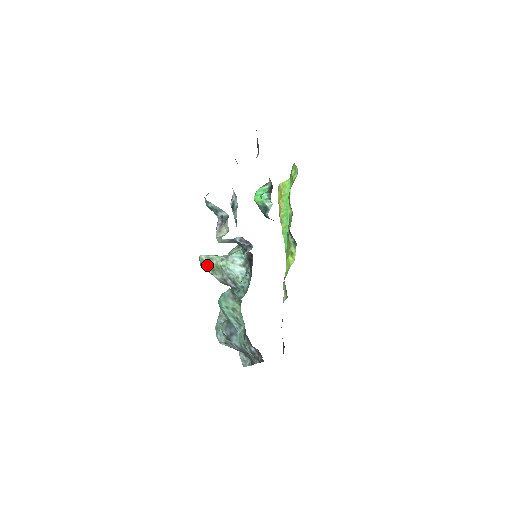
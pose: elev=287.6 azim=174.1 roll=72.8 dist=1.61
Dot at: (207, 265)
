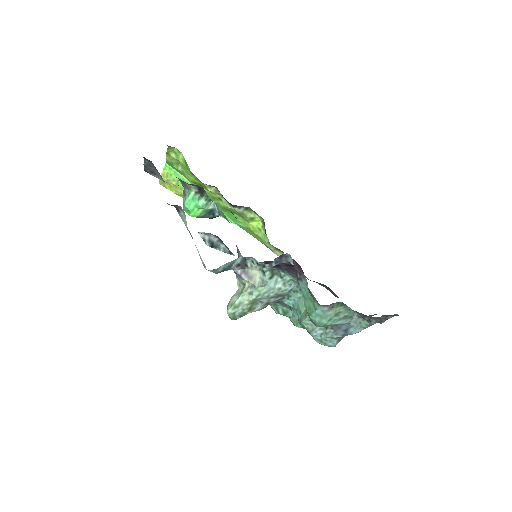
Dot at: (241, 312)
